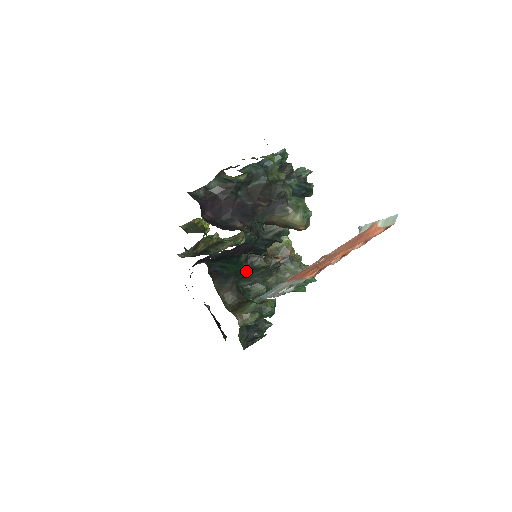
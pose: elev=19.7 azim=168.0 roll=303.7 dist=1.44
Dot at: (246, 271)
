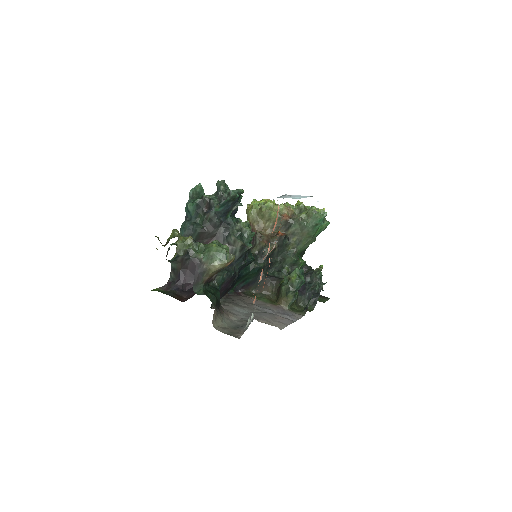
Dot at: (265, 263)
